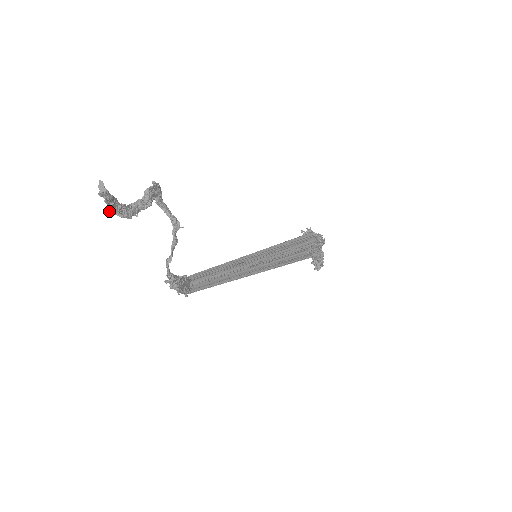
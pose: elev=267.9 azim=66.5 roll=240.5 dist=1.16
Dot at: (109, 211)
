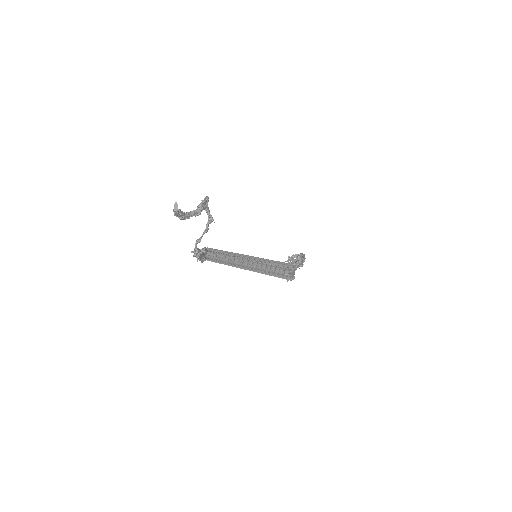
Dot at: occluded
